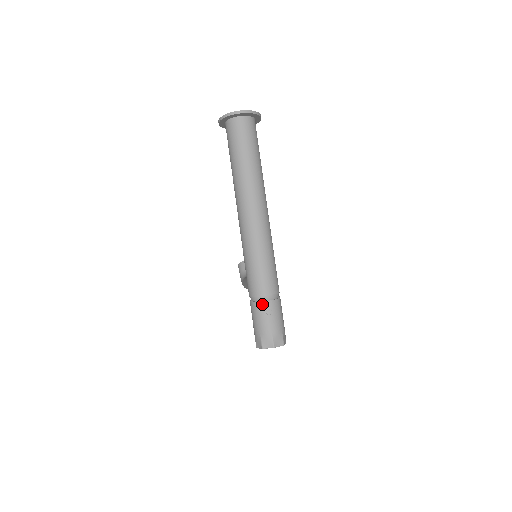
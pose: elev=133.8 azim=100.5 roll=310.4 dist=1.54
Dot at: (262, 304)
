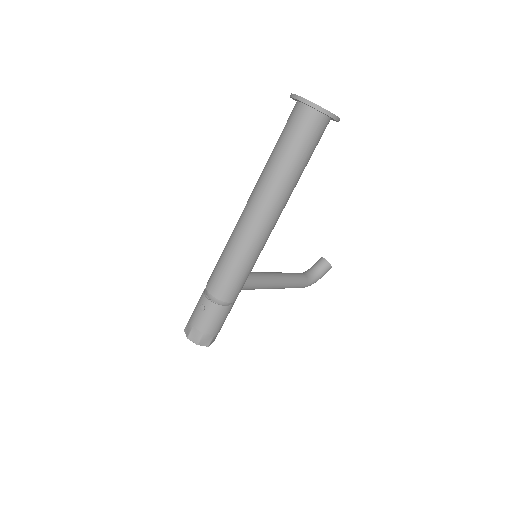
Dot at: (203, 297)
